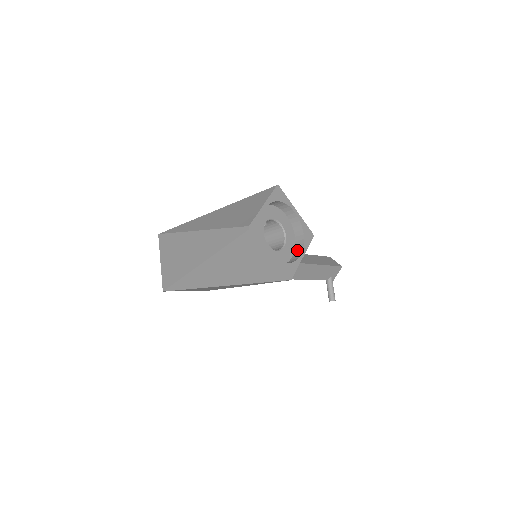
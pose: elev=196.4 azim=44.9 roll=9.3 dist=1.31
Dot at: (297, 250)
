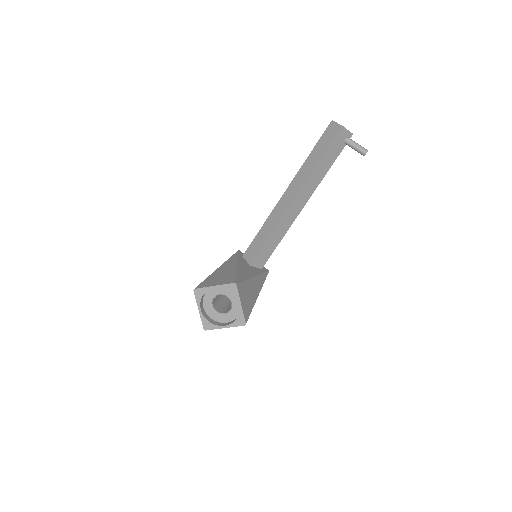
Dot at: occluded
